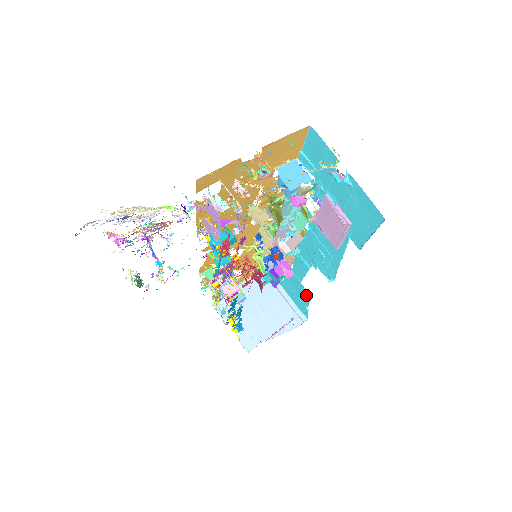
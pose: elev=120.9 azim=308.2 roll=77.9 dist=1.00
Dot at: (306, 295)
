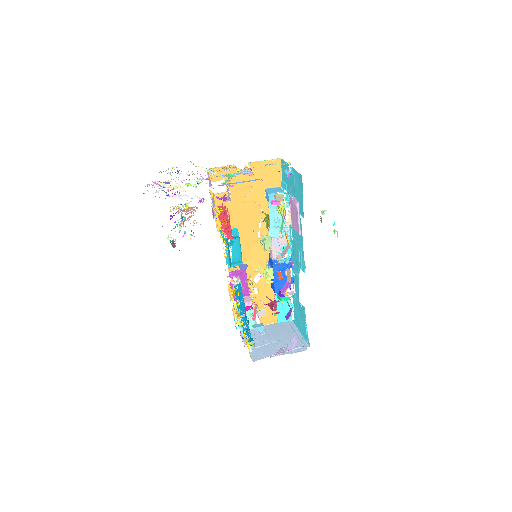
Dot at: (303, 313)
